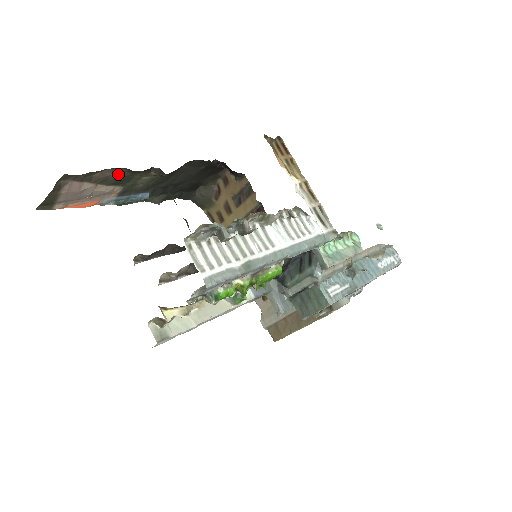
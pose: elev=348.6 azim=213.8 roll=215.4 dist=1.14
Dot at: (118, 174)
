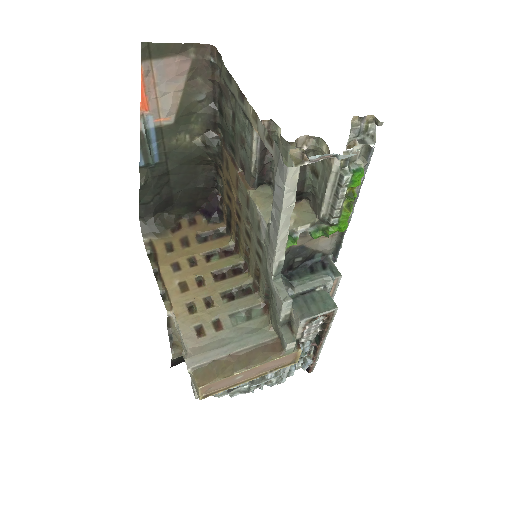
Dot at: (202, 102)
